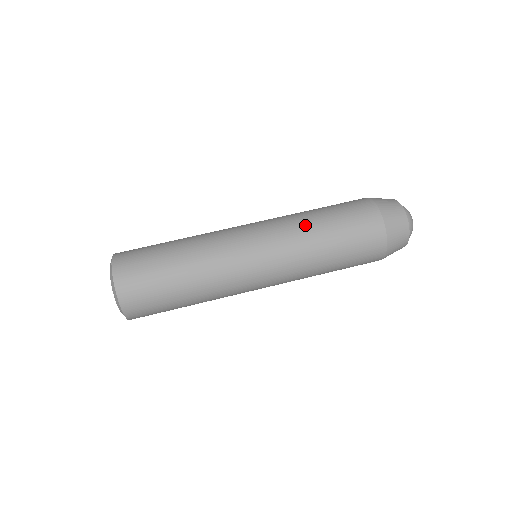
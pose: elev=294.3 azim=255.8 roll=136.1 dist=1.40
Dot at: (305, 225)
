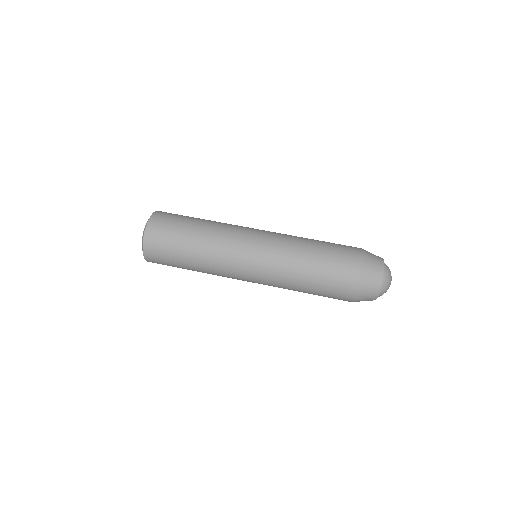
Dot at: (298, 248)
